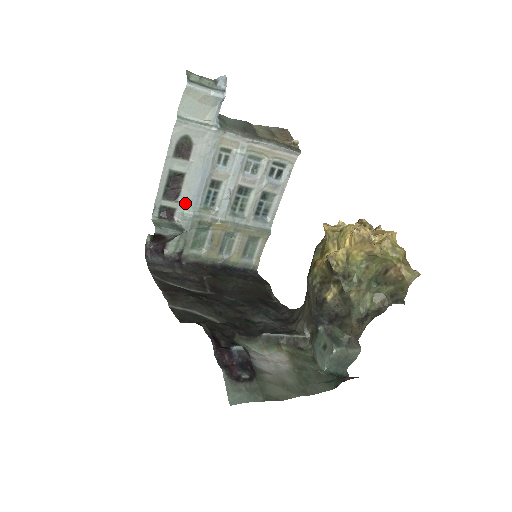
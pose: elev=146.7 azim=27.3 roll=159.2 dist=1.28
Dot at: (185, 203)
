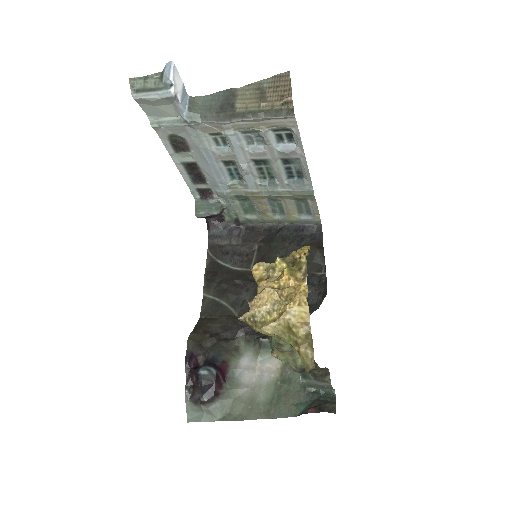
Dot at: (213, 184)
